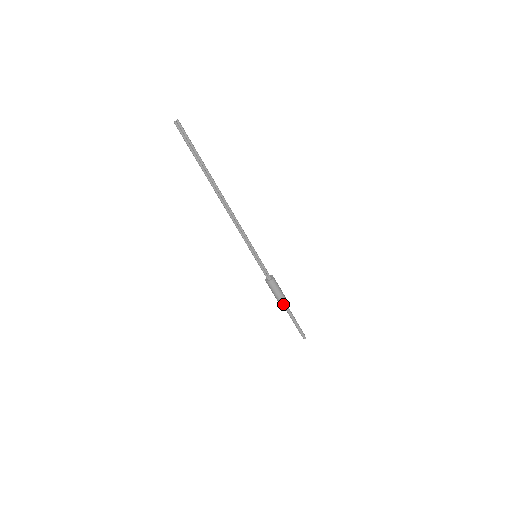
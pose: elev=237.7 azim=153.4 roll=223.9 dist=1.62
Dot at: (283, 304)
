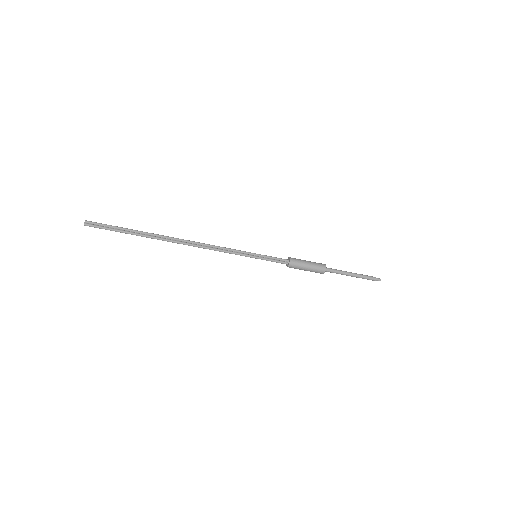
Dot at: (323, 271)
